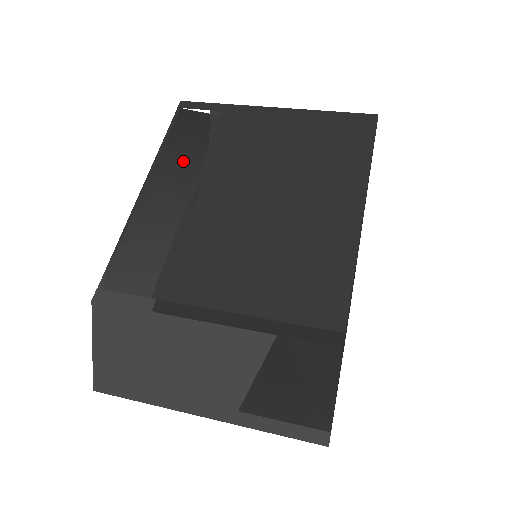
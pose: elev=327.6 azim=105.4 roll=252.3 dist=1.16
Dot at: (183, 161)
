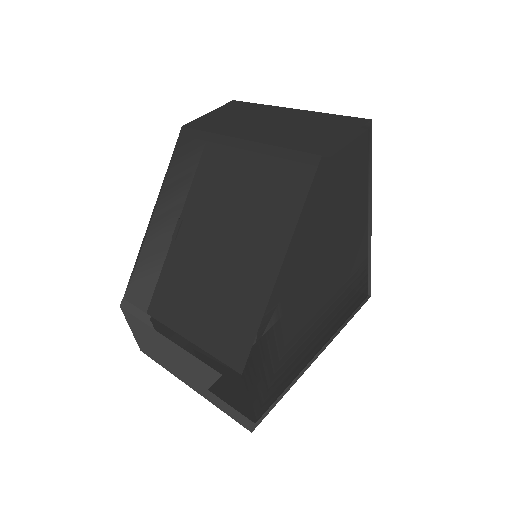
Dot at: occluded
